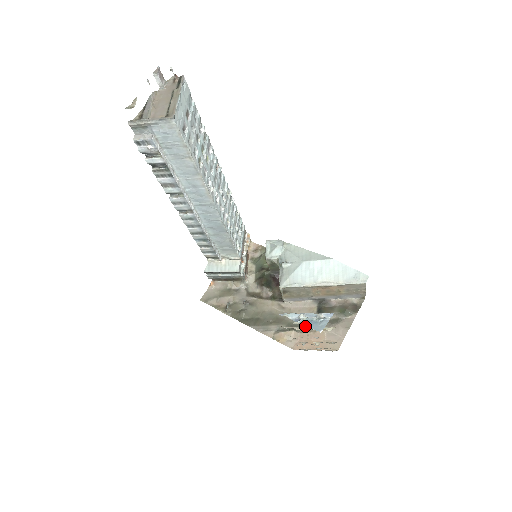
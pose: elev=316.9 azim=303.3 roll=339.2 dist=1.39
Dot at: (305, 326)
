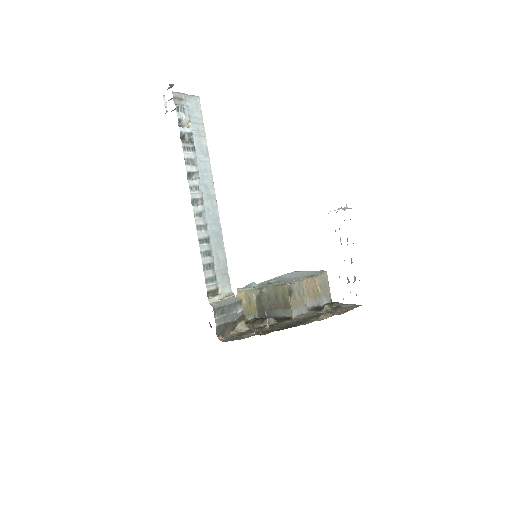
Dot at: occluded
